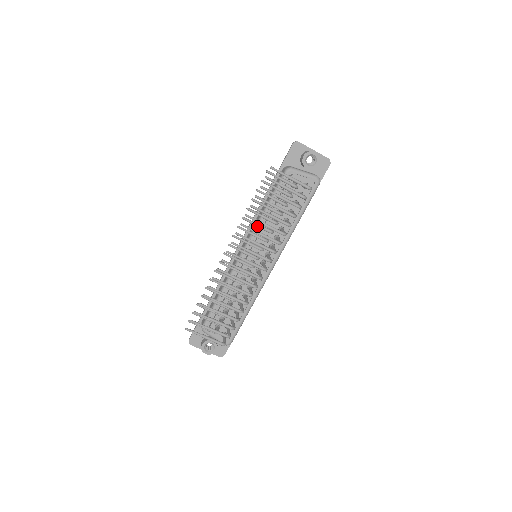
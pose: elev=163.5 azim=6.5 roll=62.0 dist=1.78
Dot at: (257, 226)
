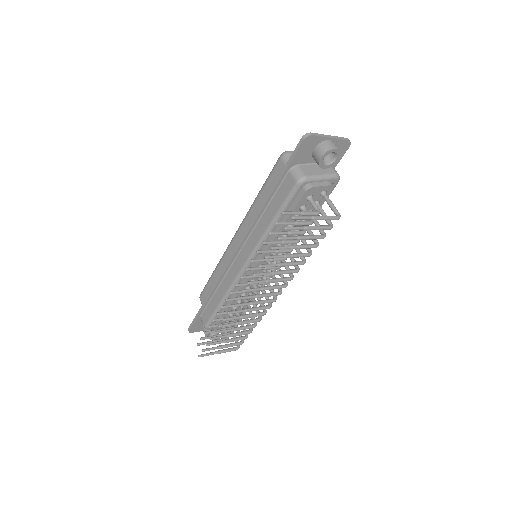
Dot at: occluded
